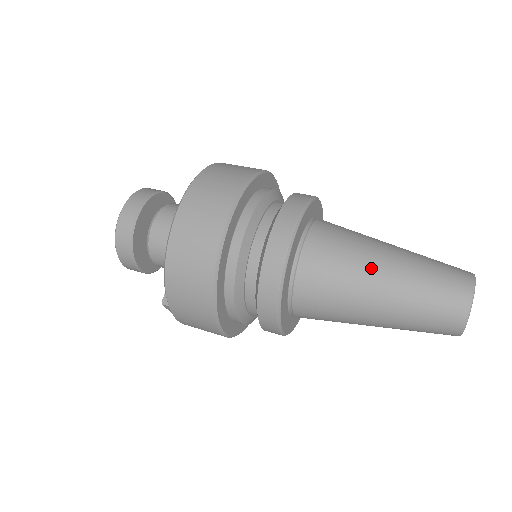
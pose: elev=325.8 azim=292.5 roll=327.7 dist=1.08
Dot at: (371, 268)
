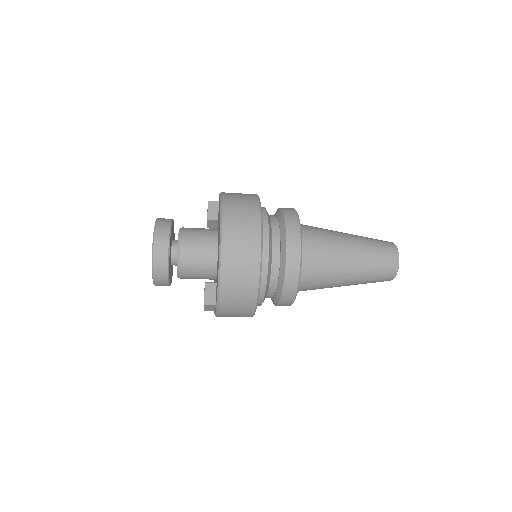
Dot at: (344, 250)
